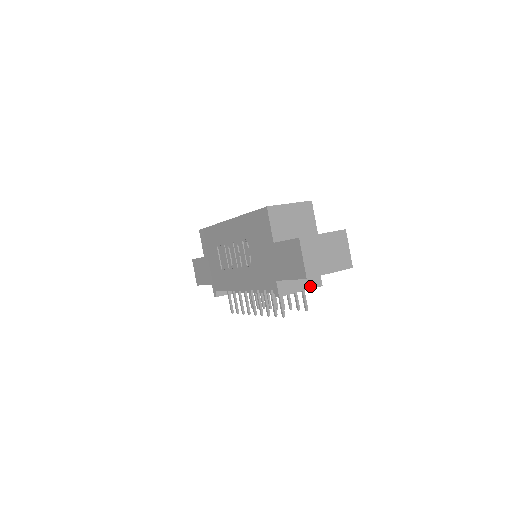
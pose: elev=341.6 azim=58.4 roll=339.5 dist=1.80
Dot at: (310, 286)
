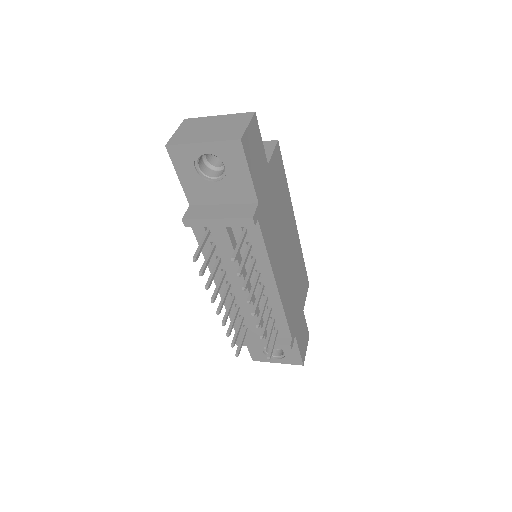
Dot at: (233, 216)
